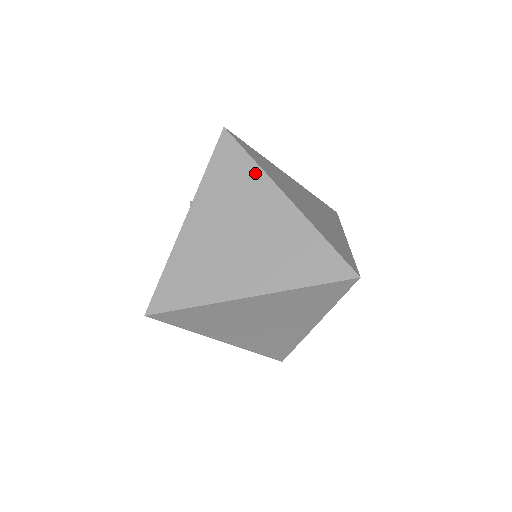
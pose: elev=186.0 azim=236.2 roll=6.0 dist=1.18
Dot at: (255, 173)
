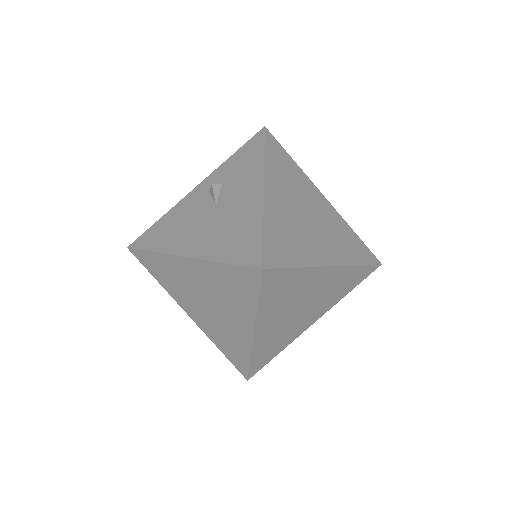
Dot at: (299, 171)
